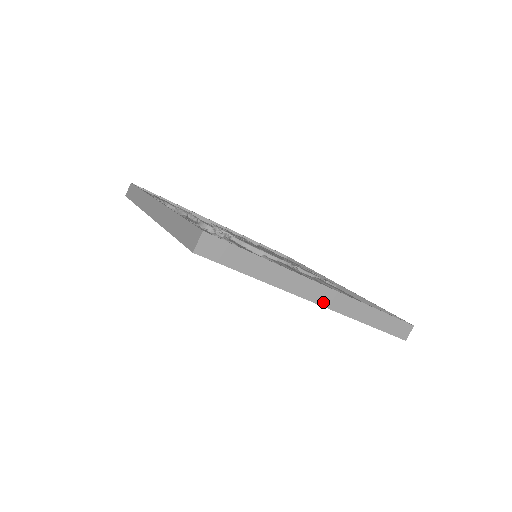
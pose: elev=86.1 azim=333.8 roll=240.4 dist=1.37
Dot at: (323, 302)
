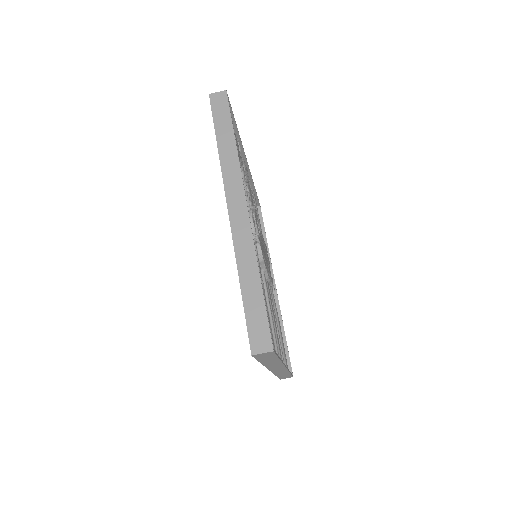
Dot at: (273, 370)
